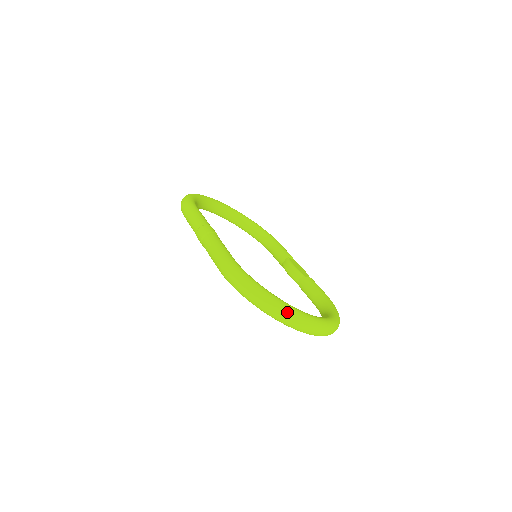
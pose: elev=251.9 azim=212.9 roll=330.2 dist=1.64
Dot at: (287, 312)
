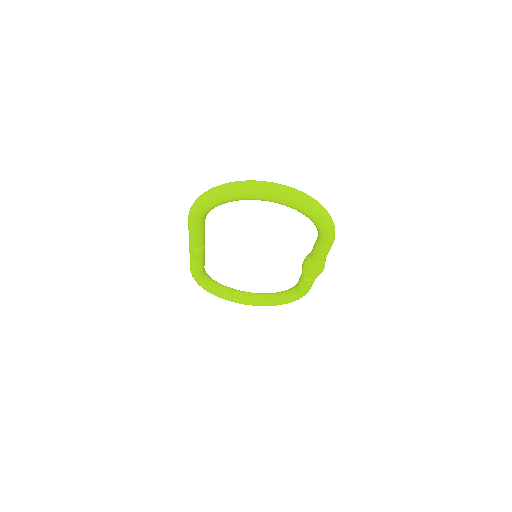
Dot at: (233, 182)
